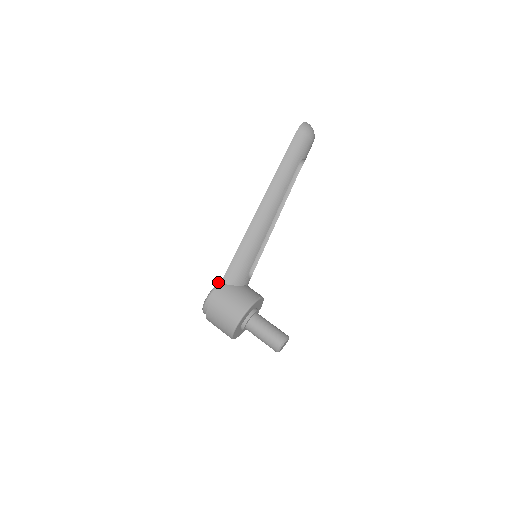
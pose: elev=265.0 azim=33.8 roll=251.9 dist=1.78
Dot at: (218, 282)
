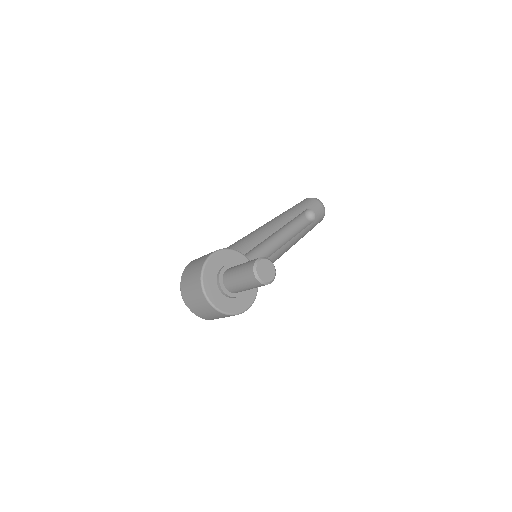
Dot at: occluded
